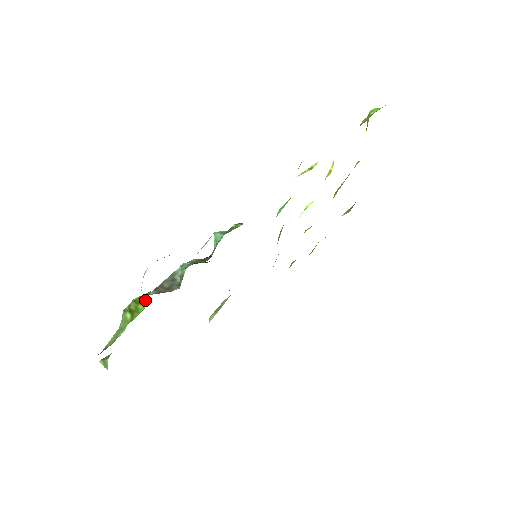
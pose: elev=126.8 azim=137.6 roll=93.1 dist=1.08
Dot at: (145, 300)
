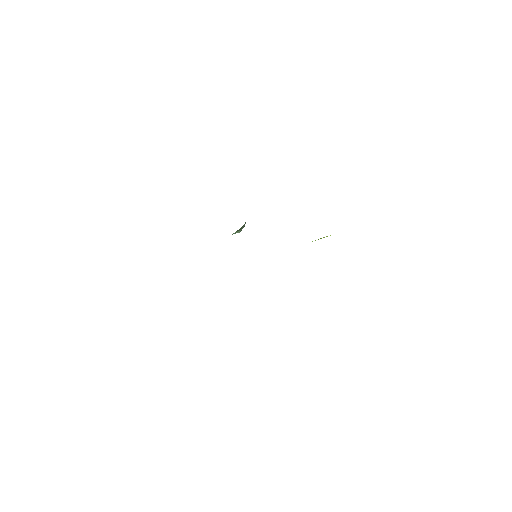
Dot at: occluded
